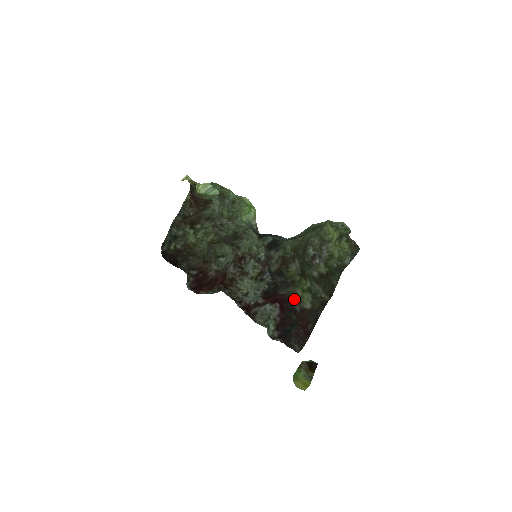
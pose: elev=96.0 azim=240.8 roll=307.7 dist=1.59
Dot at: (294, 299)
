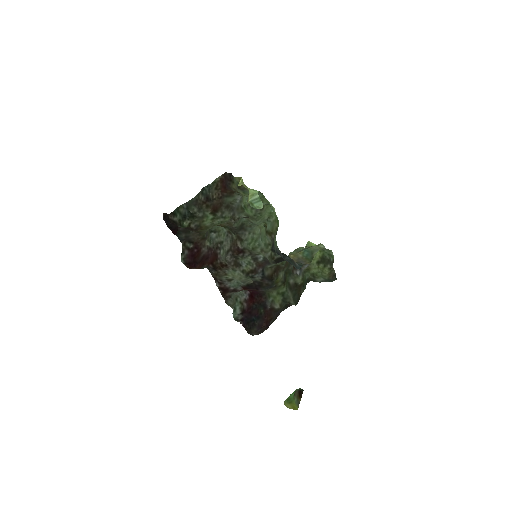
Dot at: (269, 298)
